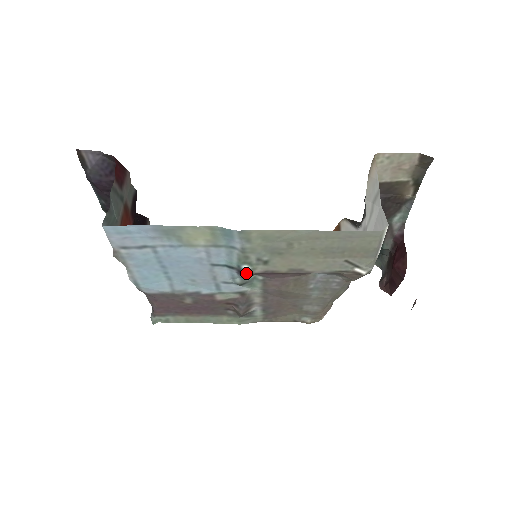
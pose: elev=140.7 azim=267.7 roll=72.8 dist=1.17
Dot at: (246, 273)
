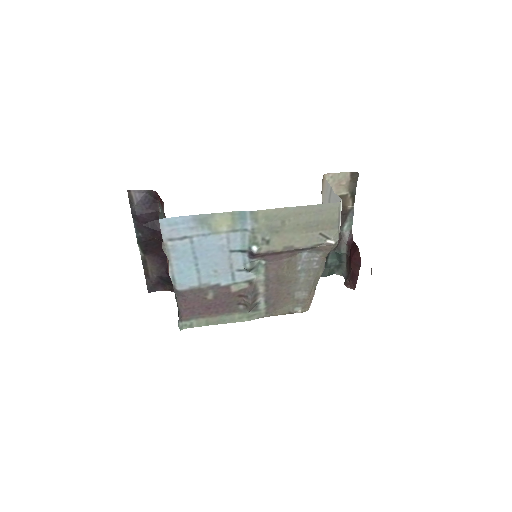
Dot at: (255, 253)
